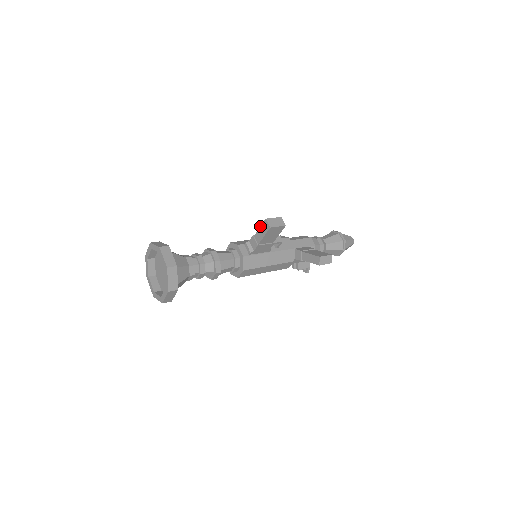
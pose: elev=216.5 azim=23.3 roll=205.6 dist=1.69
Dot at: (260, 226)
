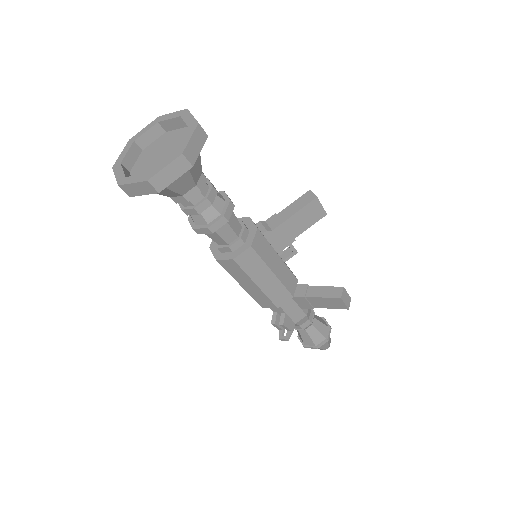
Dot at: (295, 200)
